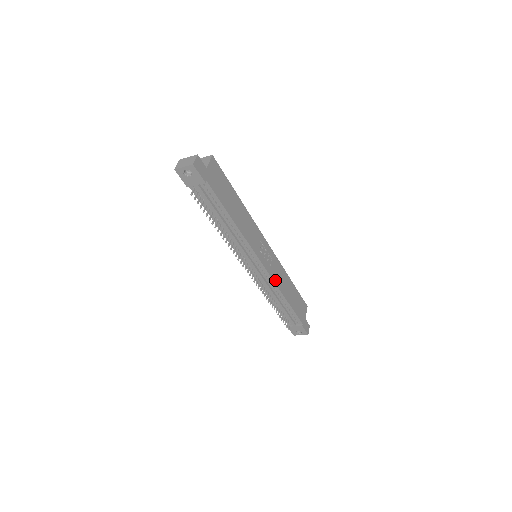
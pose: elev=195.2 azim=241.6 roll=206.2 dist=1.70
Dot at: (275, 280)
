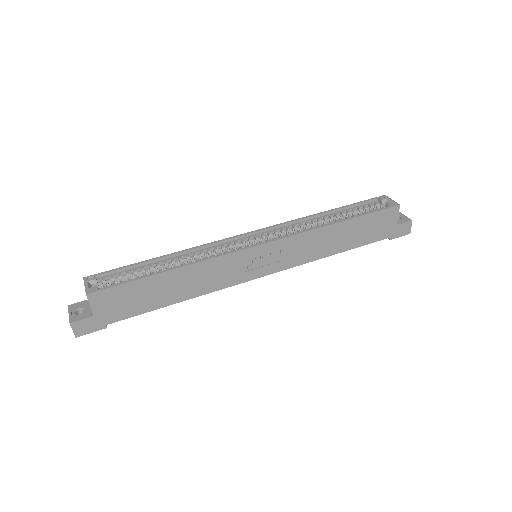
Dot at: (300, 261)
